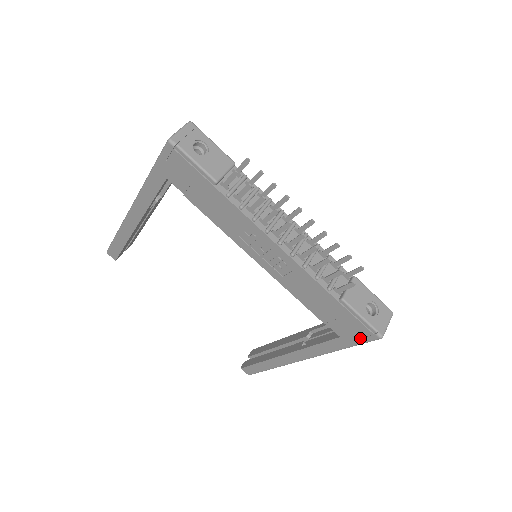
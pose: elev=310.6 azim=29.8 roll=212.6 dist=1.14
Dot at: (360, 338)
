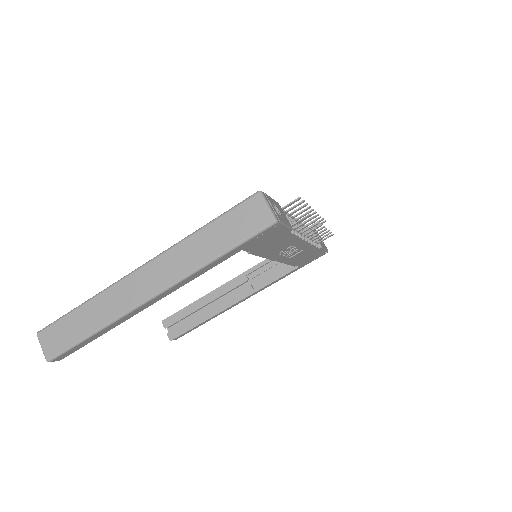
Dot at: occluded
